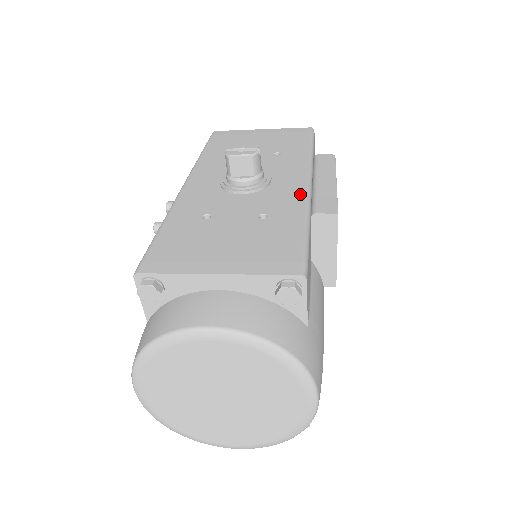
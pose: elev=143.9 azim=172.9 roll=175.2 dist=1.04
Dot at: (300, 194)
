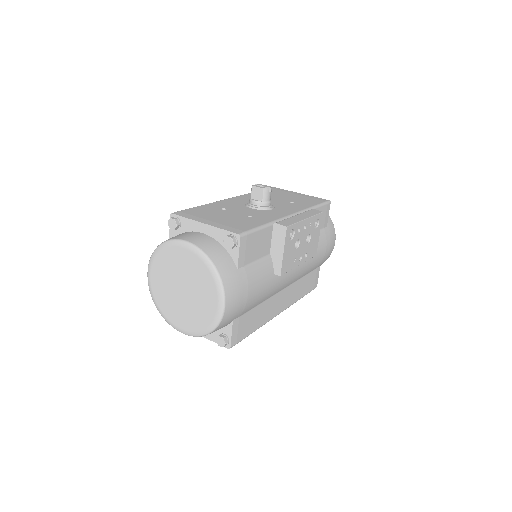
Dot at: (279, 216)
